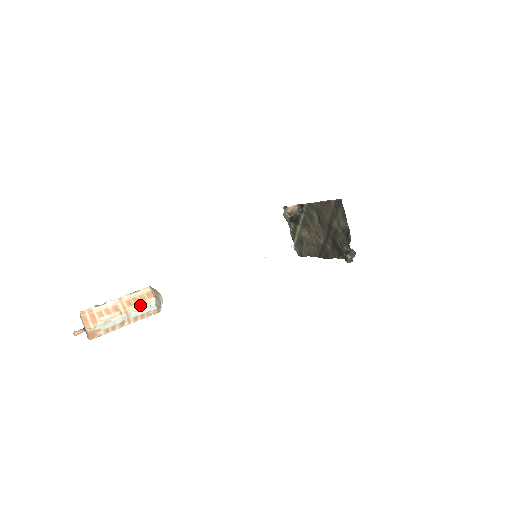
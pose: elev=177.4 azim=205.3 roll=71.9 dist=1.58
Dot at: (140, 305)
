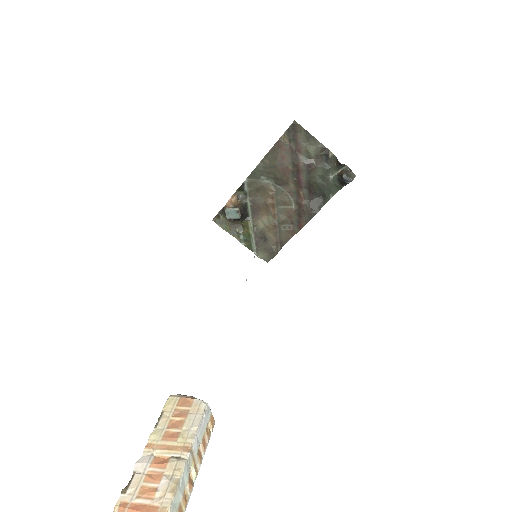
Dot at: (190, 423)
